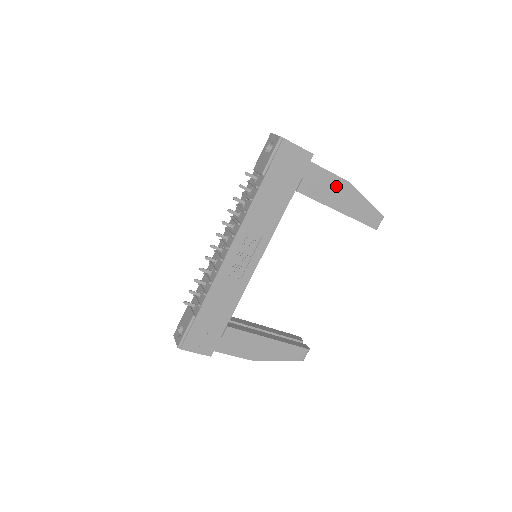
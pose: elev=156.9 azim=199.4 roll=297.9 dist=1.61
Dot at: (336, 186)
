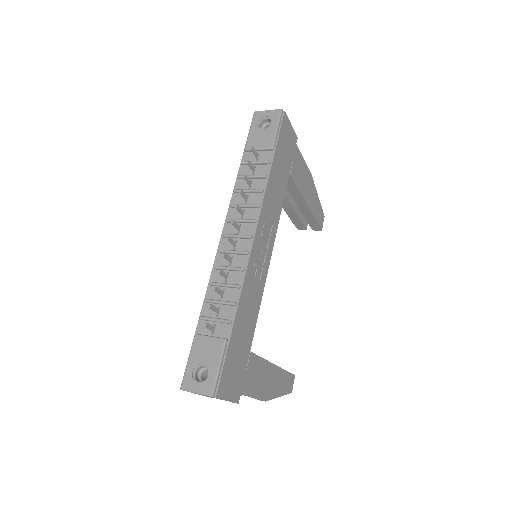
Dot at: (306, 177)
